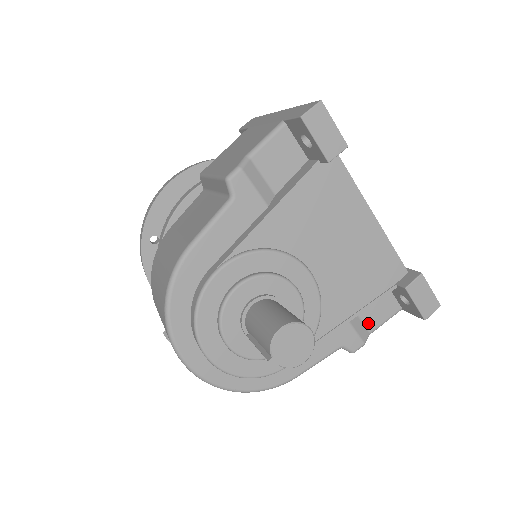
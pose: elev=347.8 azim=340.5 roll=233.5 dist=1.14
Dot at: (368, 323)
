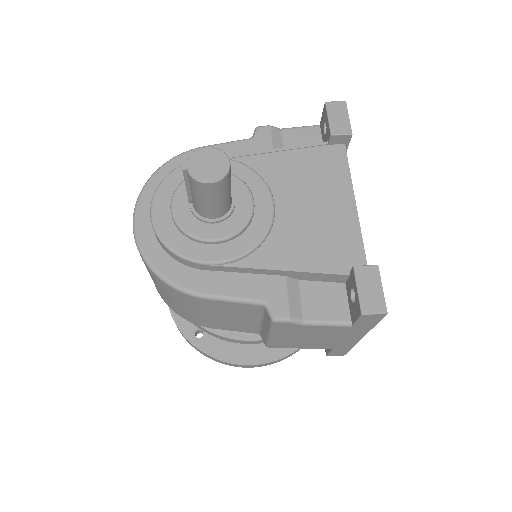
Dot at: (307, 309)
